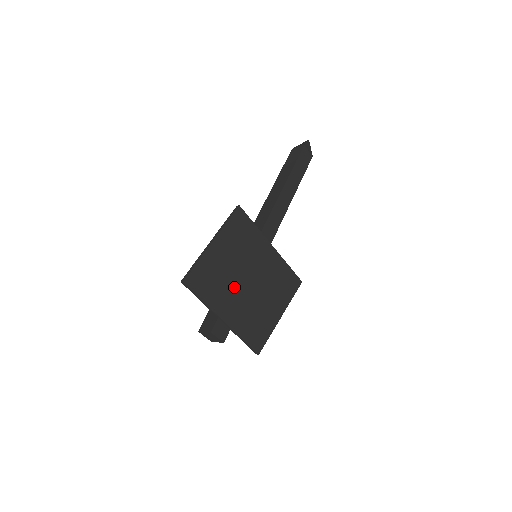
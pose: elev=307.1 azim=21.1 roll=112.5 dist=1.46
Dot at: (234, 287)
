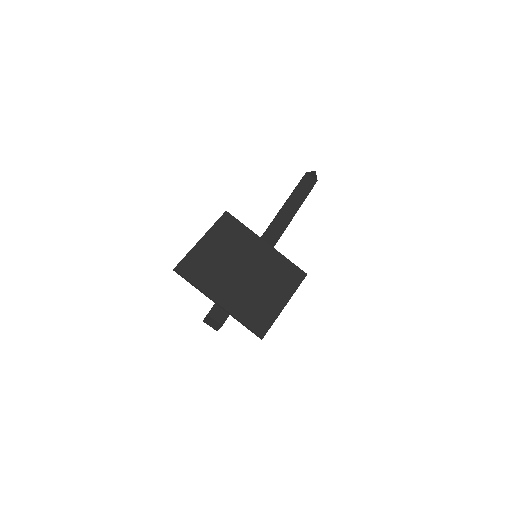
Dot at: (227, 275)
